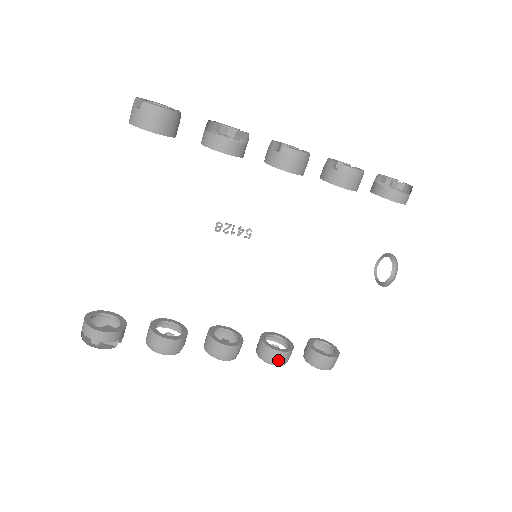
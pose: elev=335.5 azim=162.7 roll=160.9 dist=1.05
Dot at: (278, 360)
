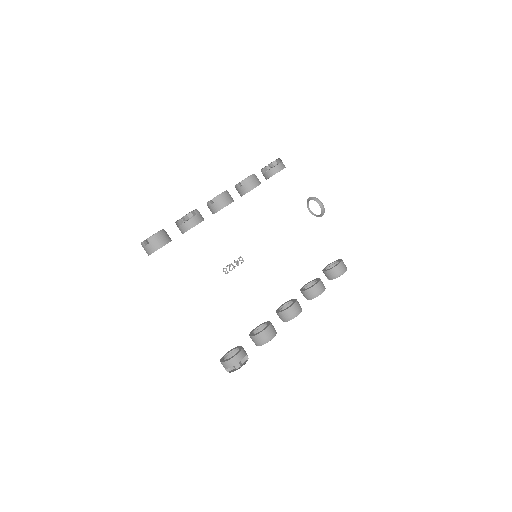
Dot at: (320, 290)
